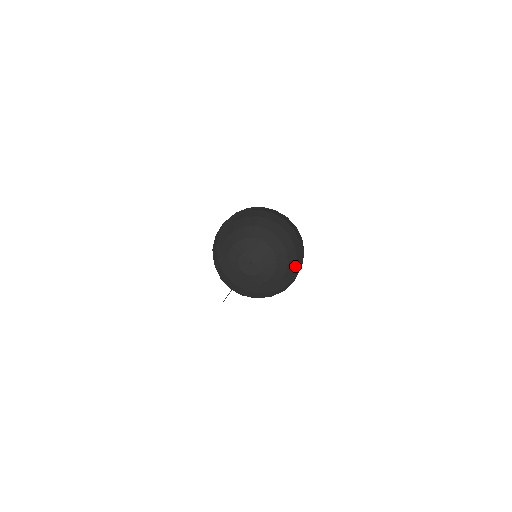
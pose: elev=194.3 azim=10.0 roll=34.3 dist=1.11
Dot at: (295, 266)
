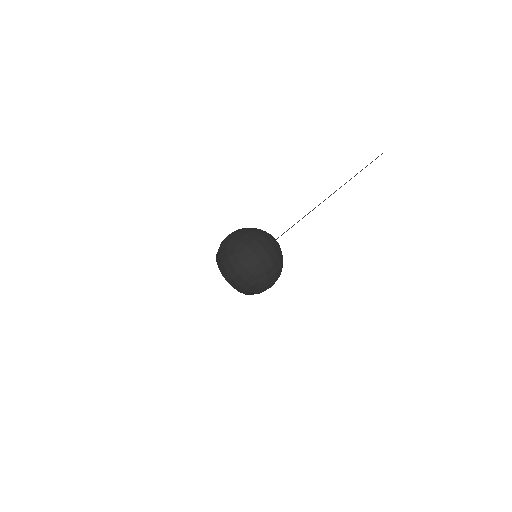
Dot at: (281, 271)
